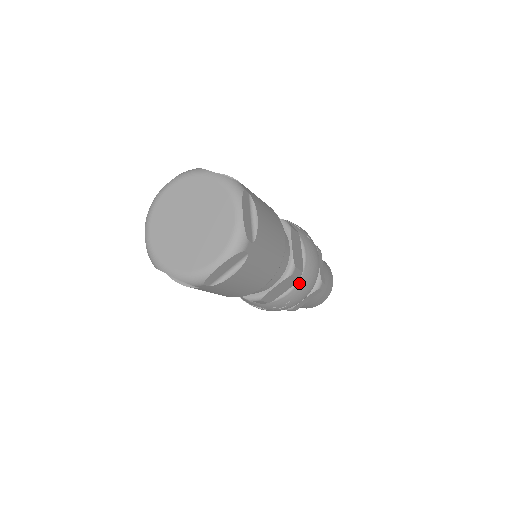
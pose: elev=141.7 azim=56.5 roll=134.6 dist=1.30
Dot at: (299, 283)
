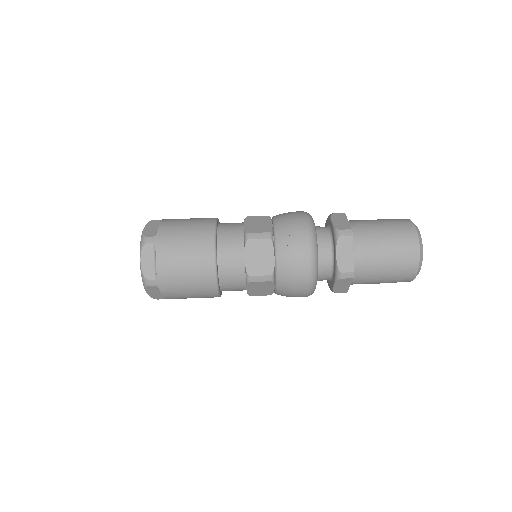
Dot at: occluded
